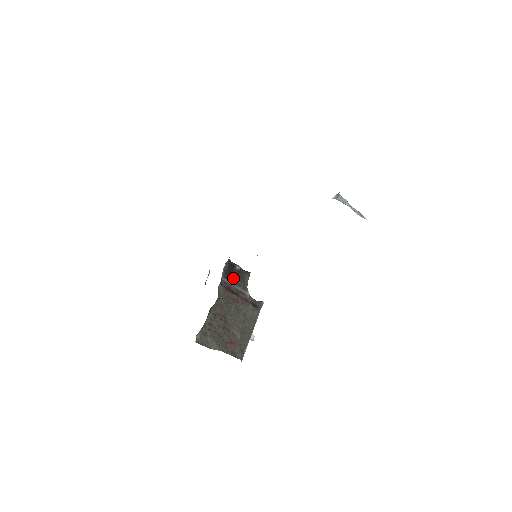
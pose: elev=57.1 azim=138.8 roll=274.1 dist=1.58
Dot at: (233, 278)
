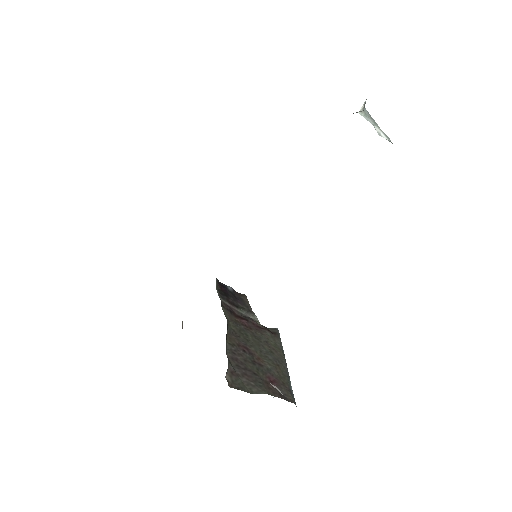
Dot at: (231, 300)
